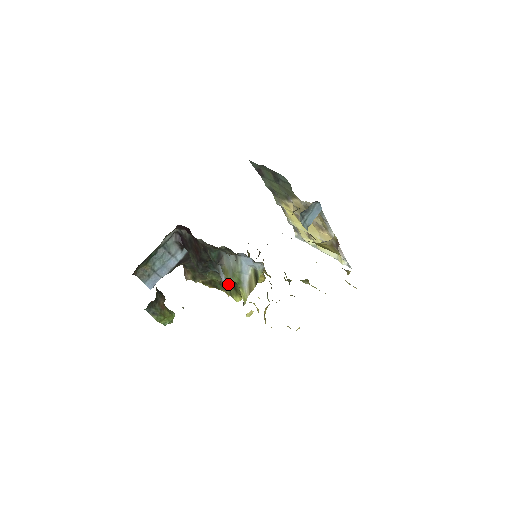
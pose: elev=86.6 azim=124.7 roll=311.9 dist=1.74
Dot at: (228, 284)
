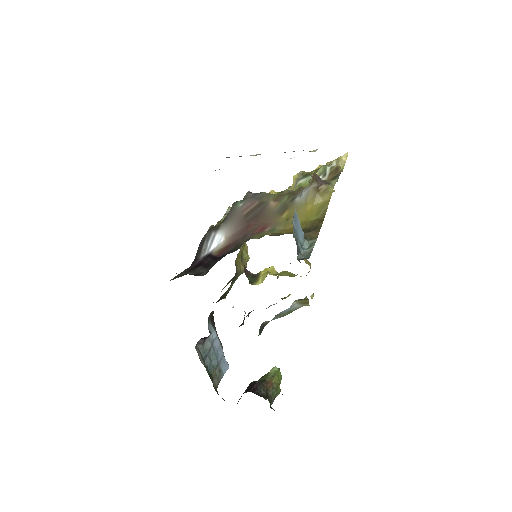
Dot at: occluded
